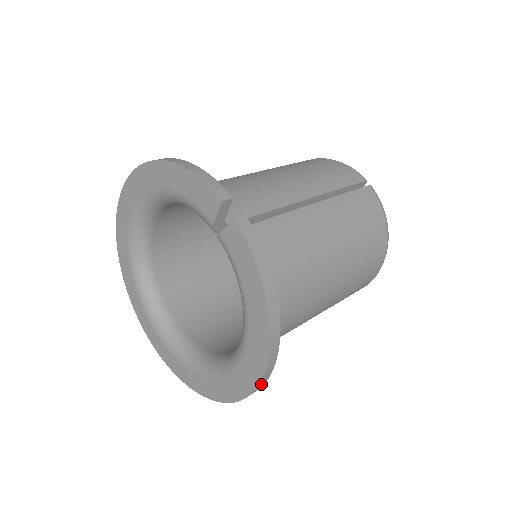
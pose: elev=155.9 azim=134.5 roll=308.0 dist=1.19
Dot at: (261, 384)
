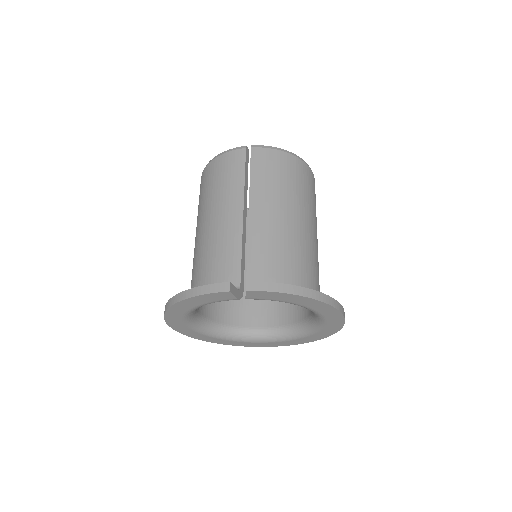
Dot at: (343, 313)
